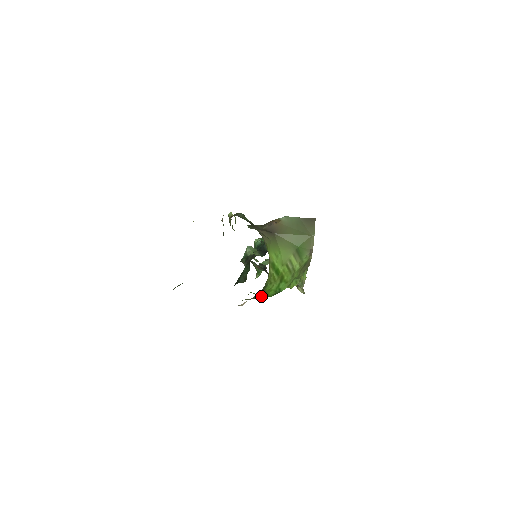
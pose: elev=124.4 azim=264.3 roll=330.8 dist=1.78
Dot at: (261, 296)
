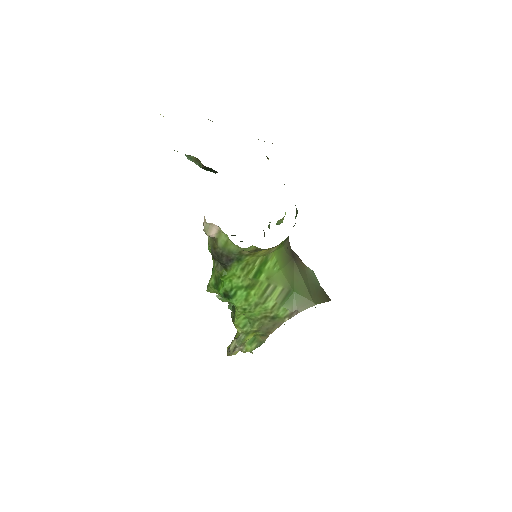
Dot at: (219, 271)
